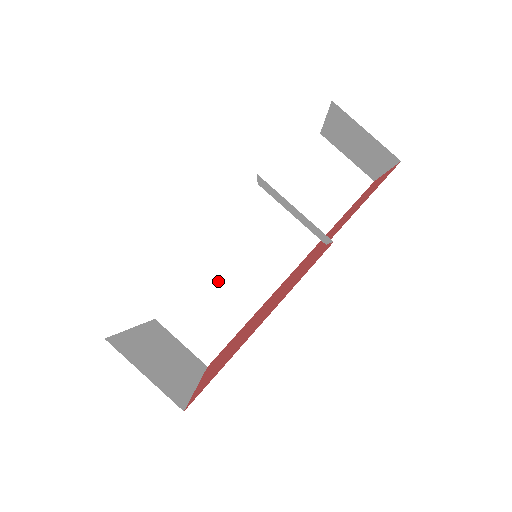
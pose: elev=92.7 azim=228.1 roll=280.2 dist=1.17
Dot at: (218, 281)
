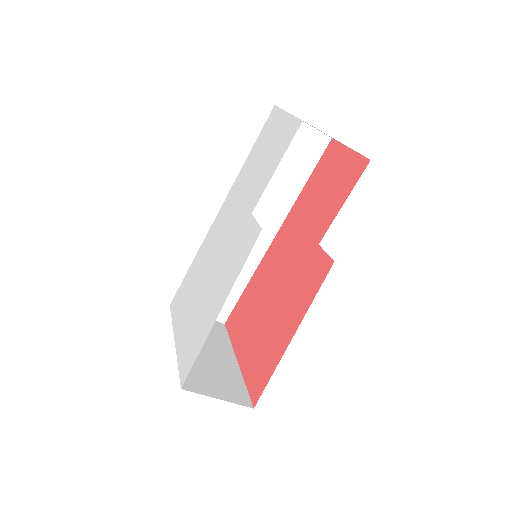
Dot at: occluded
